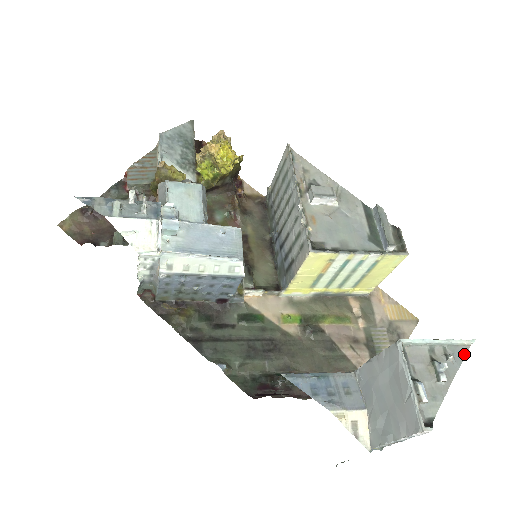
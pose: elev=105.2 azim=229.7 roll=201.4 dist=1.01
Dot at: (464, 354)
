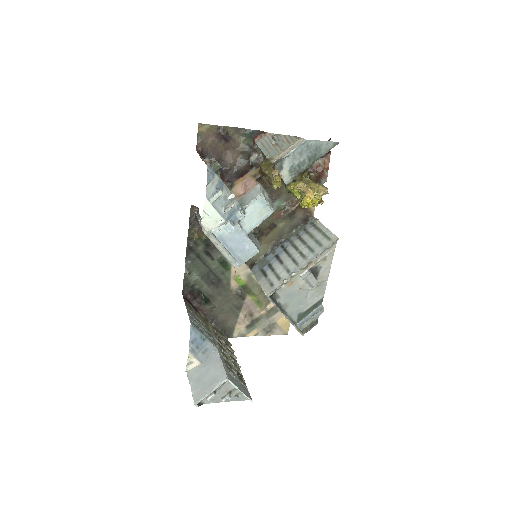
Dot at: (243, 400)
